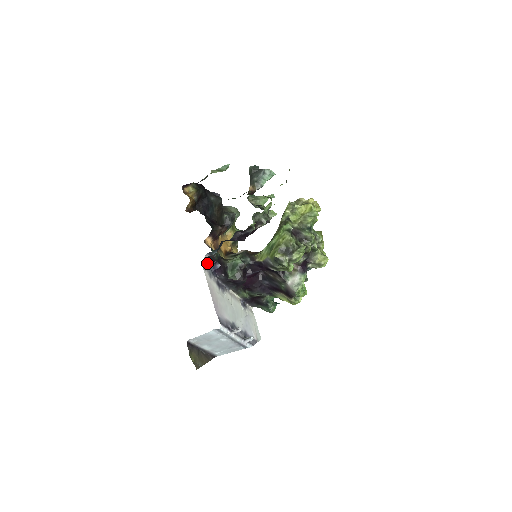
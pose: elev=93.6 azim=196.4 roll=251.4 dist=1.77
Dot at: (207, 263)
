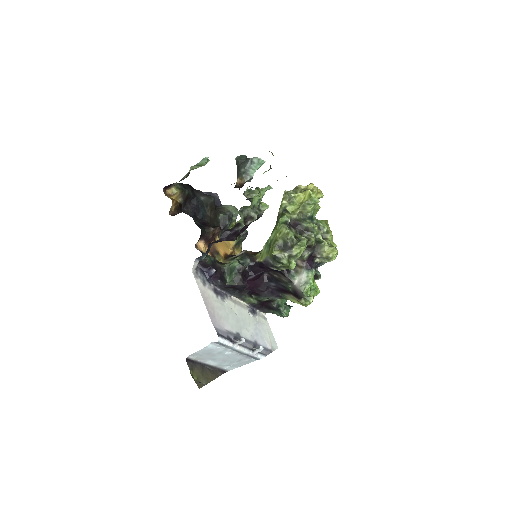
Dot at: (199, 269)
